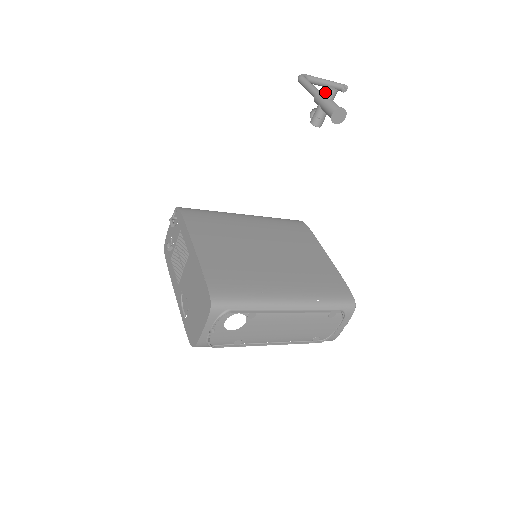
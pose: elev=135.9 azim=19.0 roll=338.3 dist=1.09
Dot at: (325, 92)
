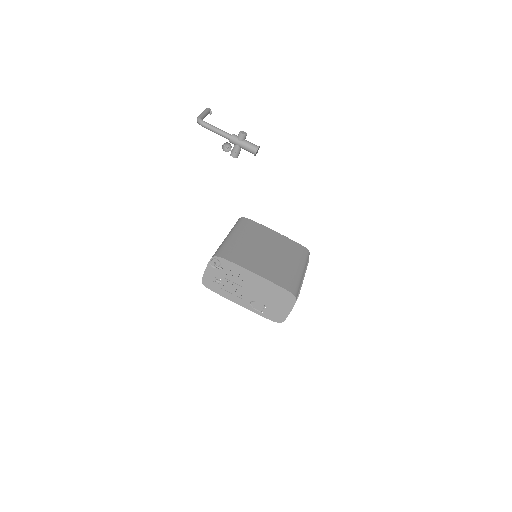
Dot at: (241, 137)
